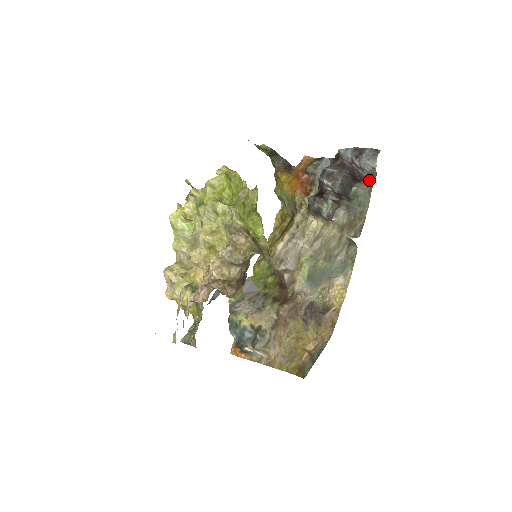
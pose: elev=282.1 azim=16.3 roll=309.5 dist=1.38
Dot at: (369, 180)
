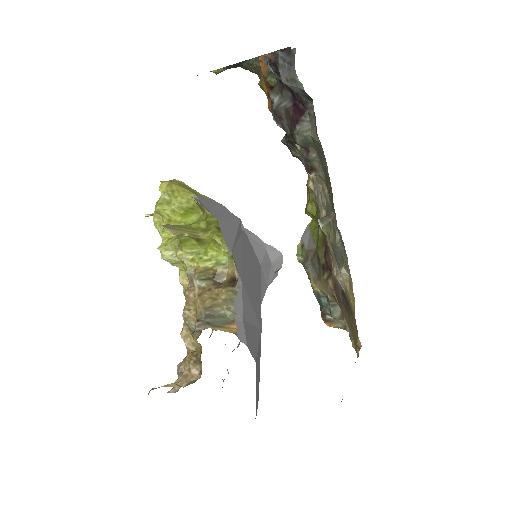
Dot at: (311, 109)
